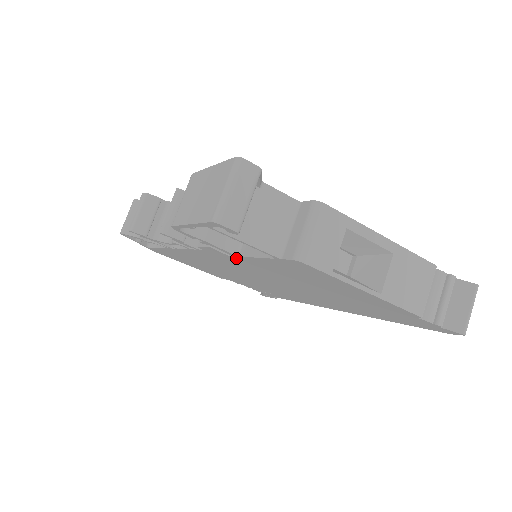
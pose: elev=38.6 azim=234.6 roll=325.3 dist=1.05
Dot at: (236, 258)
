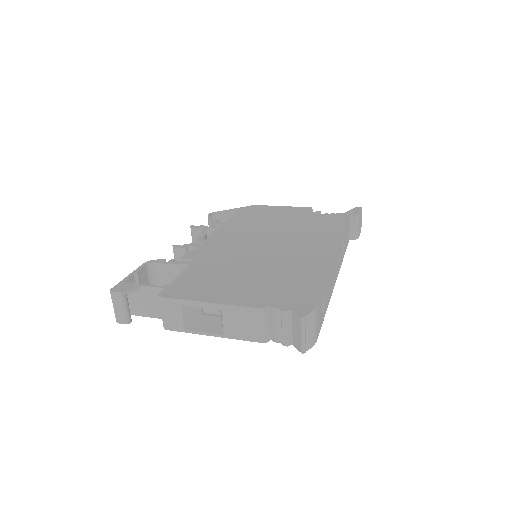
Dot at: occluded
